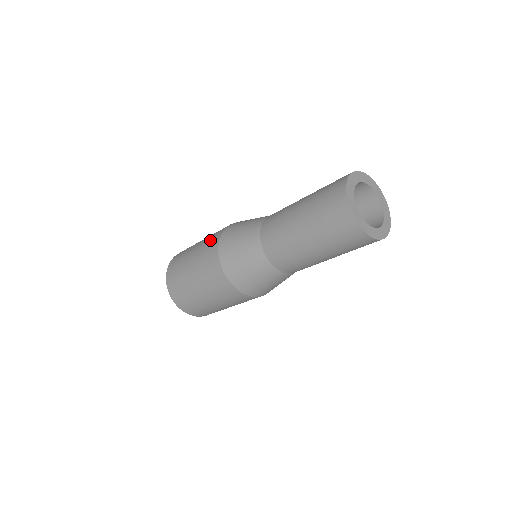
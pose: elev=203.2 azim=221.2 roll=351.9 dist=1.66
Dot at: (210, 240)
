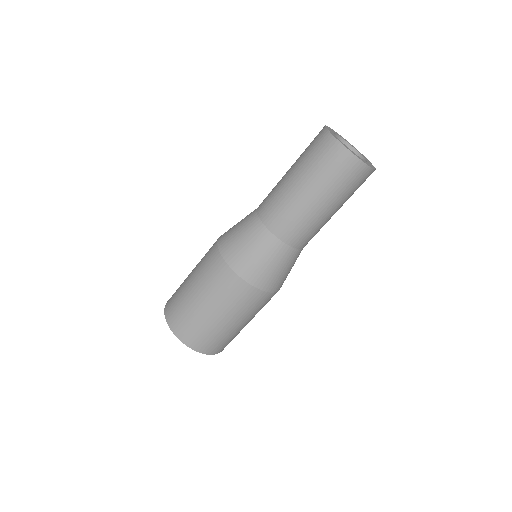
Dot at: occluded
